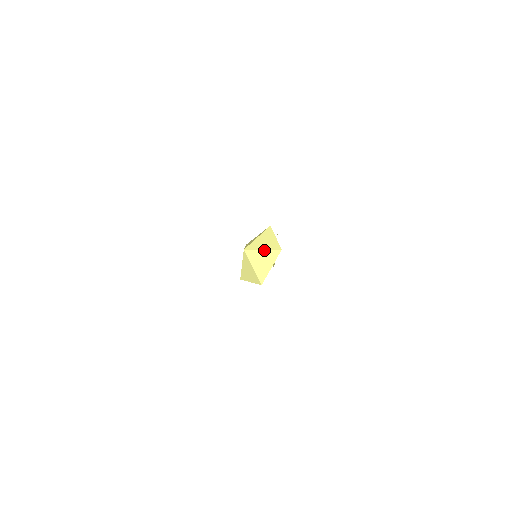
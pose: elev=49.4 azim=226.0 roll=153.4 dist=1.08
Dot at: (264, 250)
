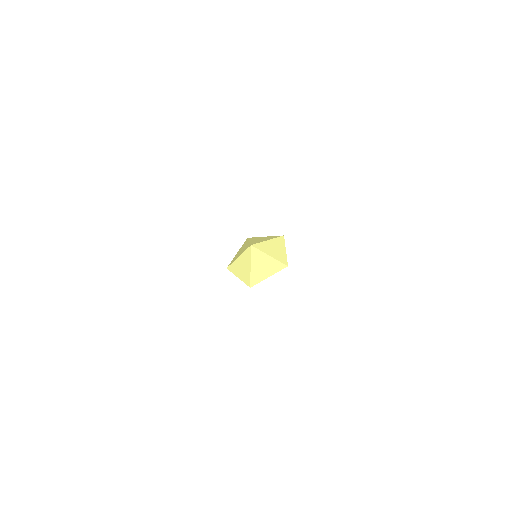
Dot at: (271, 257)
